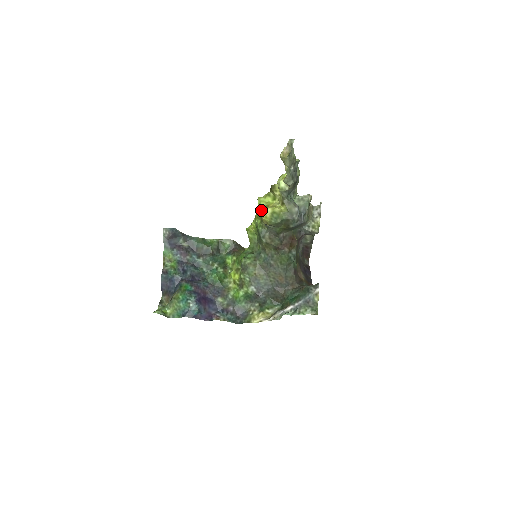
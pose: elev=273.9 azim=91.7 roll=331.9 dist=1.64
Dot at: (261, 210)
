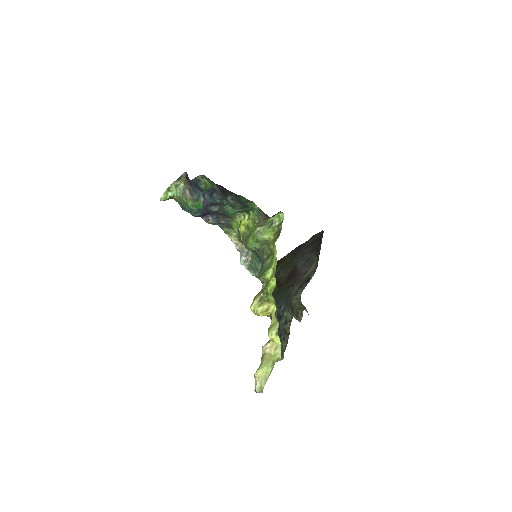
Dot at: occluded
